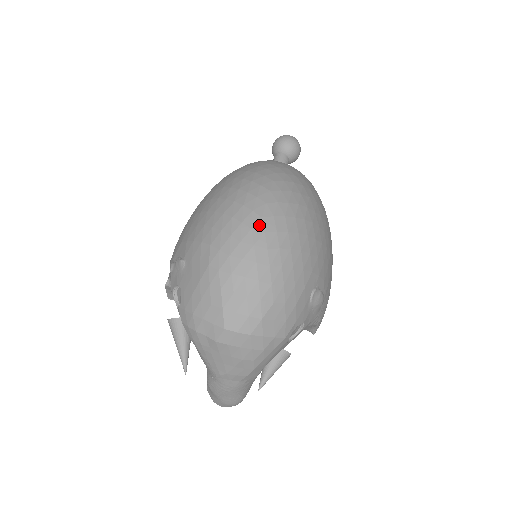
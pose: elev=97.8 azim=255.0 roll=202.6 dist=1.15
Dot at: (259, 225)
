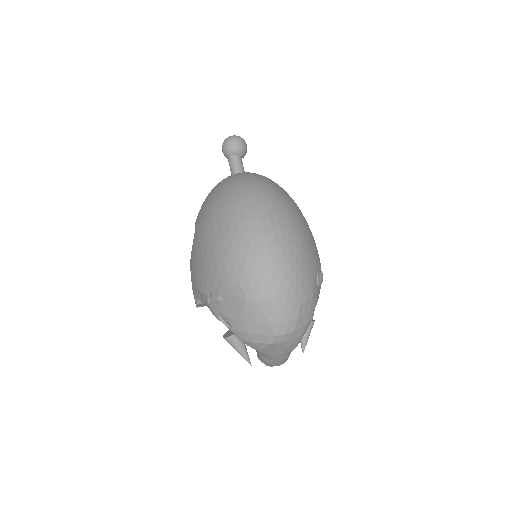
Dot at: (269, 256)
